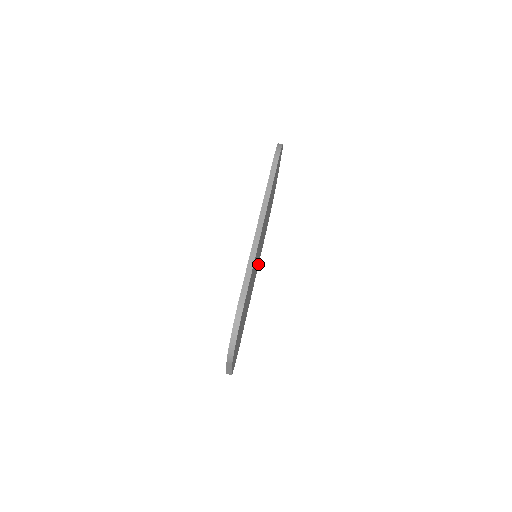
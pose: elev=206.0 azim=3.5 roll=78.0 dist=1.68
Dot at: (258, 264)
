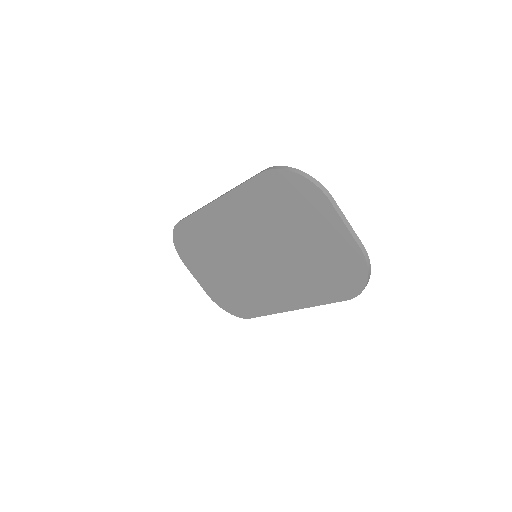
Dot at: occluded
